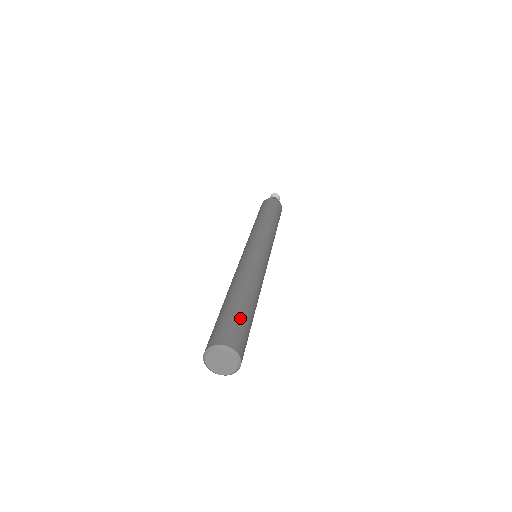
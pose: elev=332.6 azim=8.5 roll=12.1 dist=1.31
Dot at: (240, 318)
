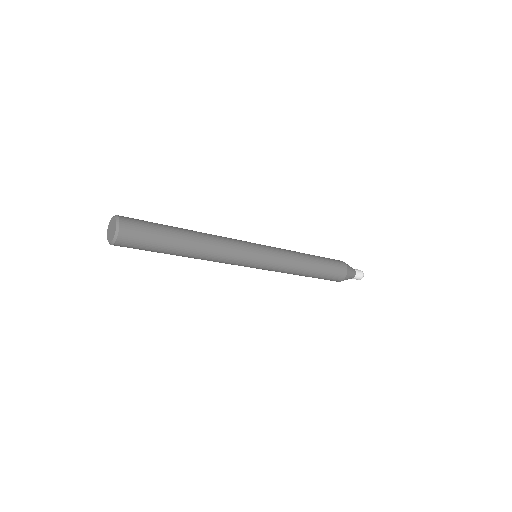
Dot at: (157, 233)
